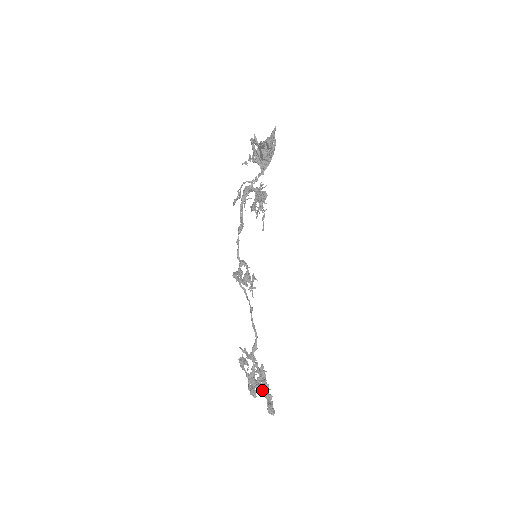
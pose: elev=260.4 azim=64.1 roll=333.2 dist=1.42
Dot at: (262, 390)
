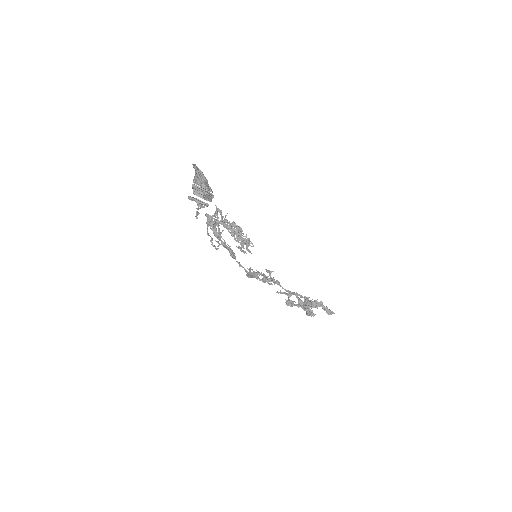
Dot at: occluded
